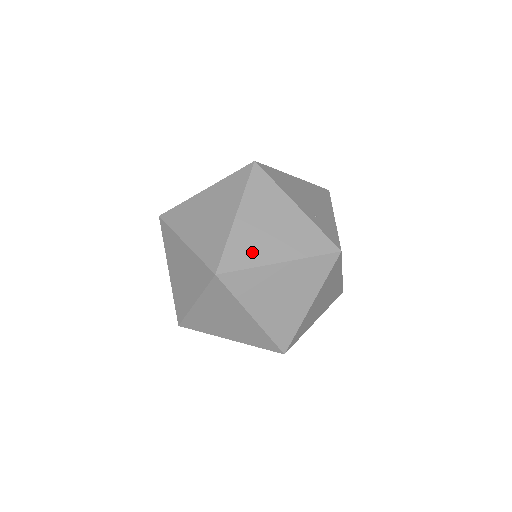
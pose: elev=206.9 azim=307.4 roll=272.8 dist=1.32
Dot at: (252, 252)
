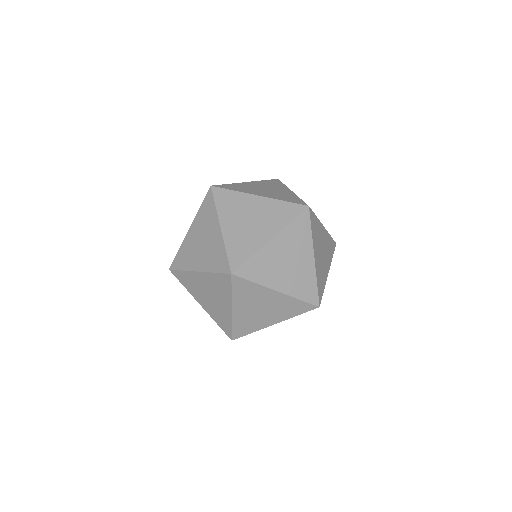
Dot at: occluded
